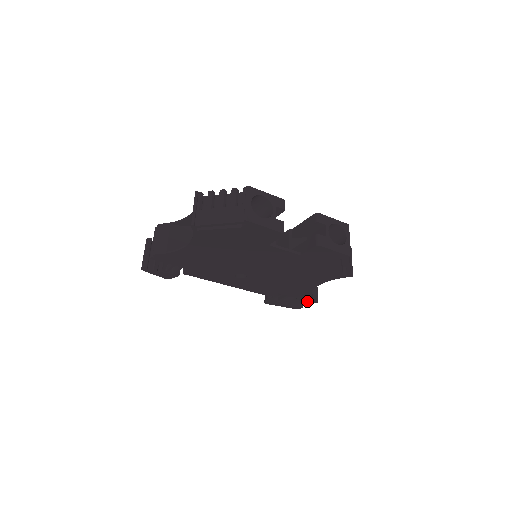
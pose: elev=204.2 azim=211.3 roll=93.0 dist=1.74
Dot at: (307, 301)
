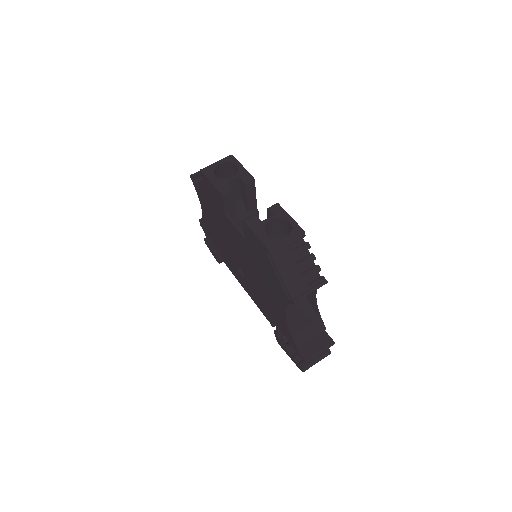
Dot at: (299, 354)
